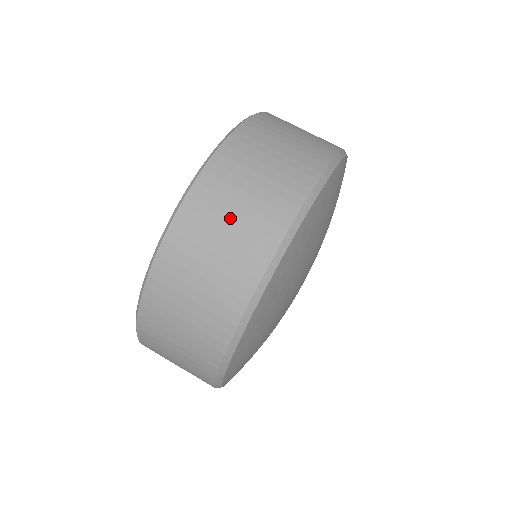
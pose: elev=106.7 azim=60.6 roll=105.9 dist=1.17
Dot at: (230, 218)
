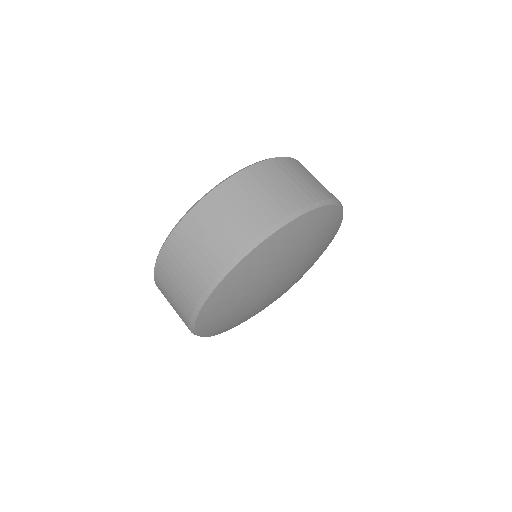
Dot at: (308, 177)
